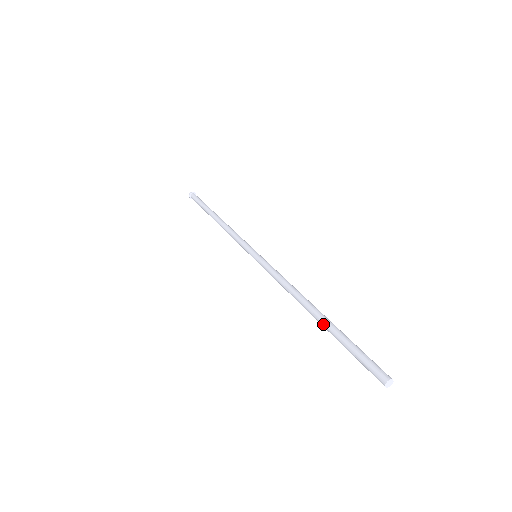
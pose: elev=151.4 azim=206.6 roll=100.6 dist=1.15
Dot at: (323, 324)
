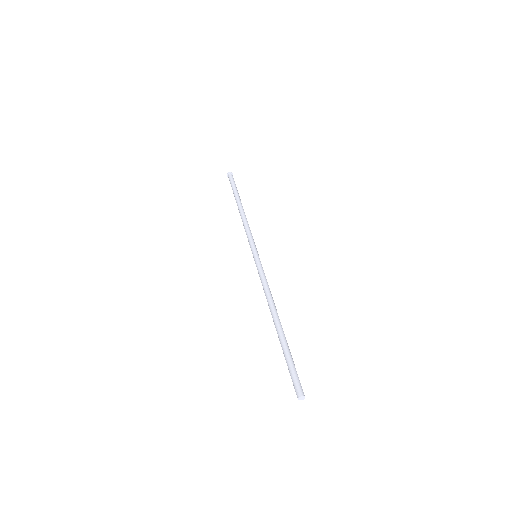
Dot at: (278, 337)
